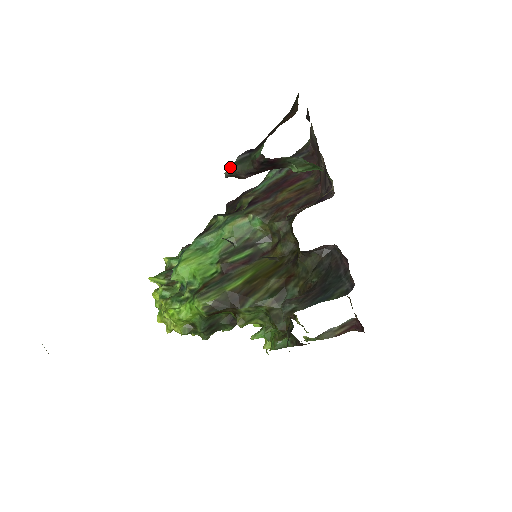
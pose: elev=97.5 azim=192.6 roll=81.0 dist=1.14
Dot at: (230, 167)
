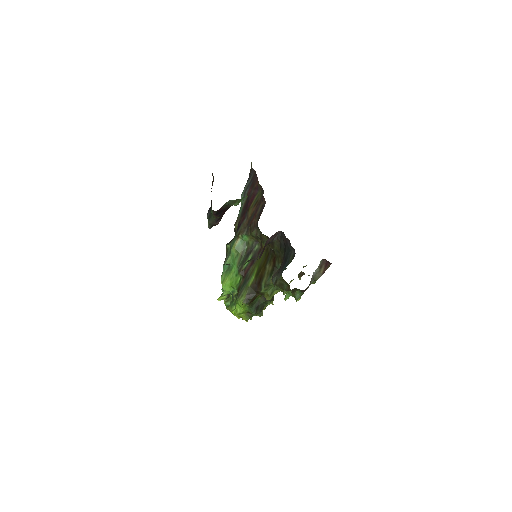
Dot at: (208, 223)
